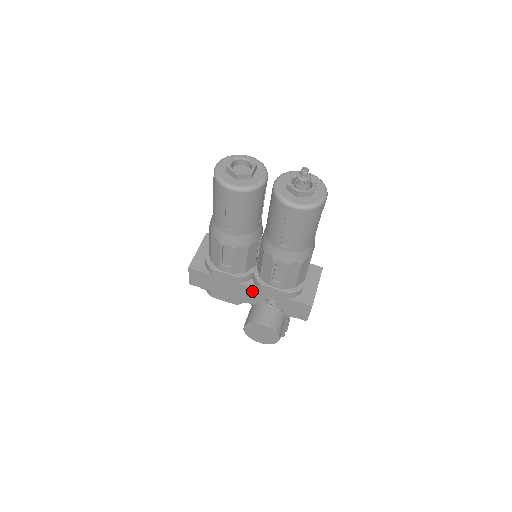
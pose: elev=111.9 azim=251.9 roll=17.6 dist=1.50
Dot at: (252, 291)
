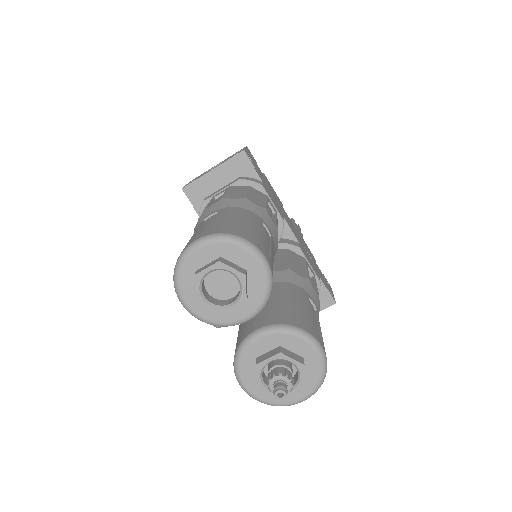
Dot at: occluded
